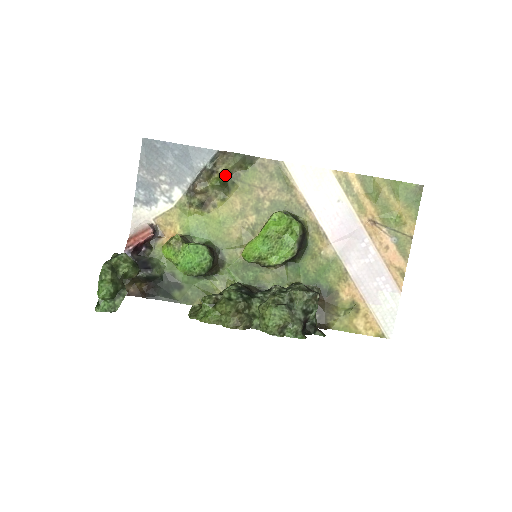
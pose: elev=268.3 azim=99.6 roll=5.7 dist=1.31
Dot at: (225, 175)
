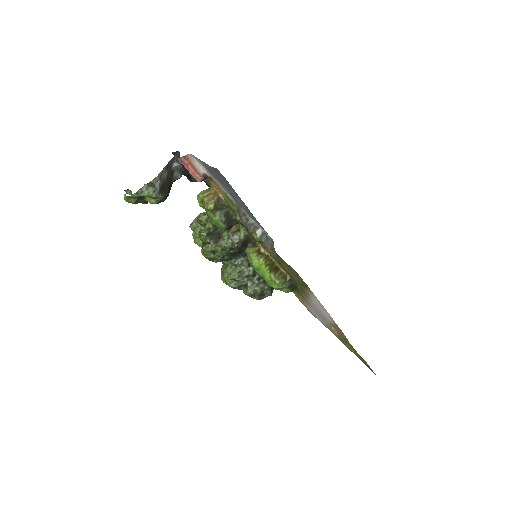
Dot at: occluded
